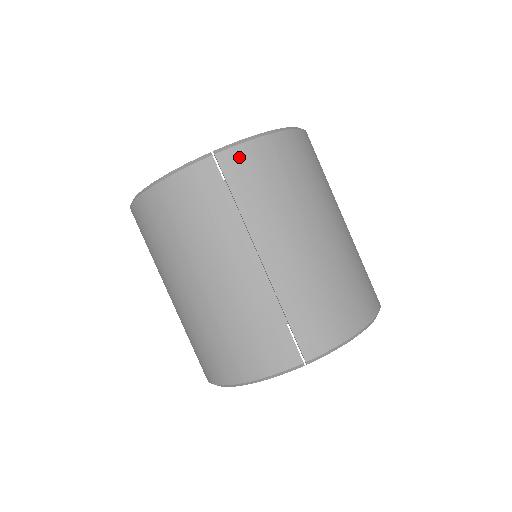
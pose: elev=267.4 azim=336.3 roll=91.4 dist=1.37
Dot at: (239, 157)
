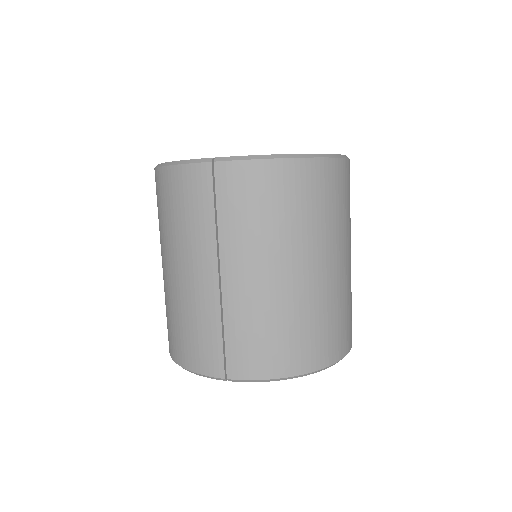
Dot at: (235, 173)
